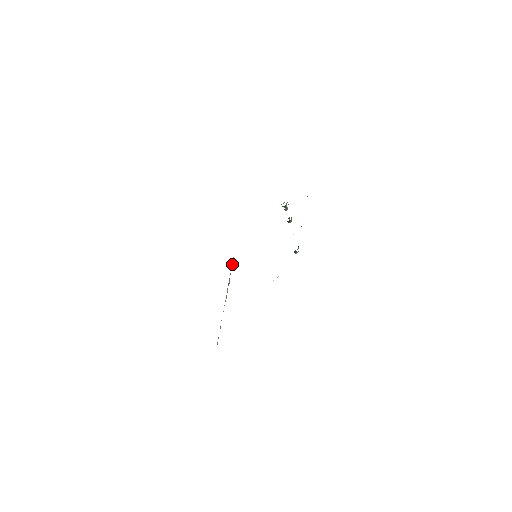
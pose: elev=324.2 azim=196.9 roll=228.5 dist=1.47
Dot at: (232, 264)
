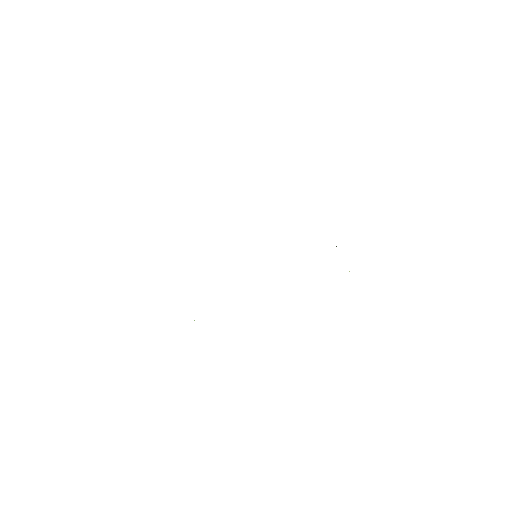
Dot at: occluded
